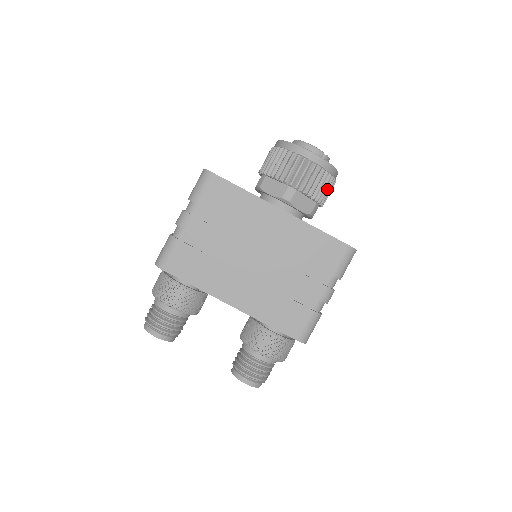
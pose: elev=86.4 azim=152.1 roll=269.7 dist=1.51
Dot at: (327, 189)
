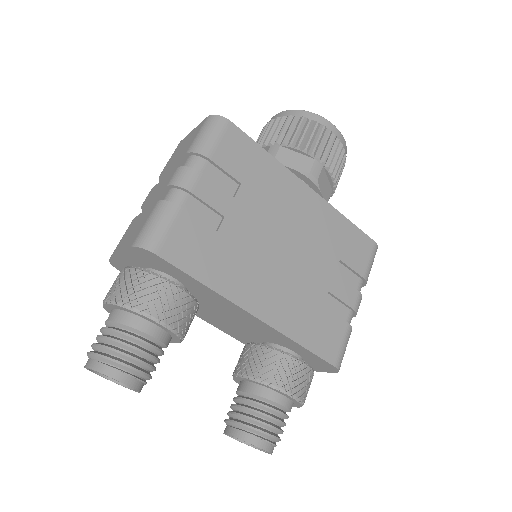
Dot at: occluded
